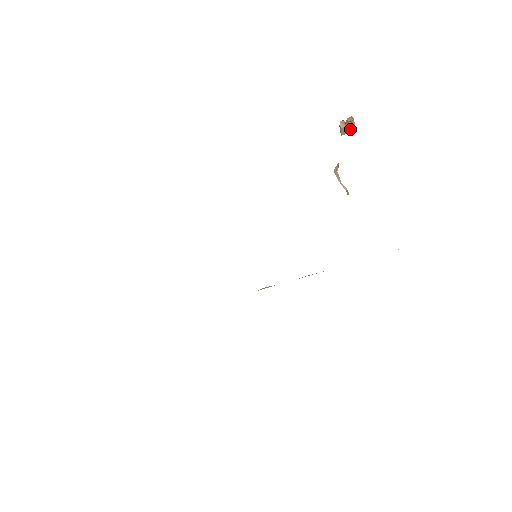
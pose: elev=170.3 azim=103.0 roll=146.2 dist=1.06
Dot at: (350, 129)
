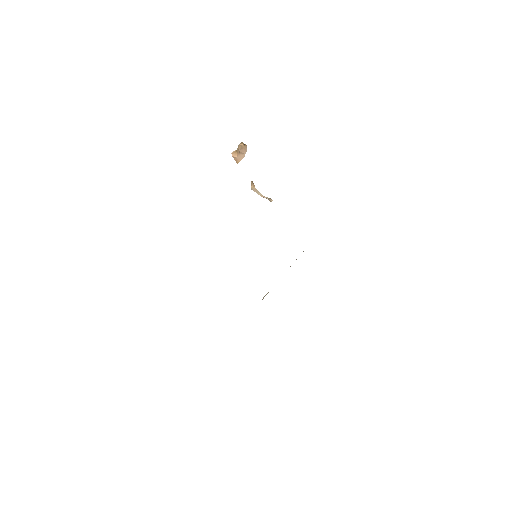
Dot at: (245, 152)
